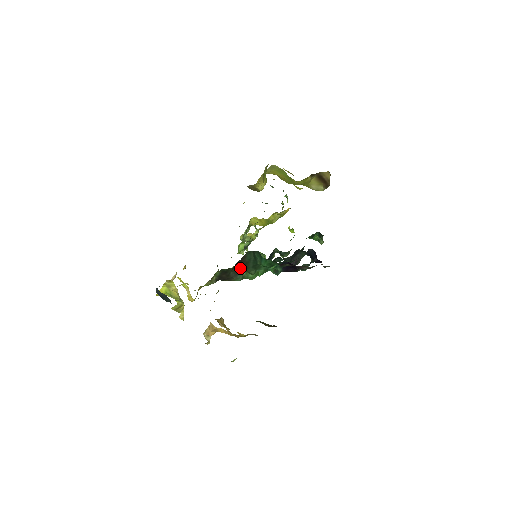
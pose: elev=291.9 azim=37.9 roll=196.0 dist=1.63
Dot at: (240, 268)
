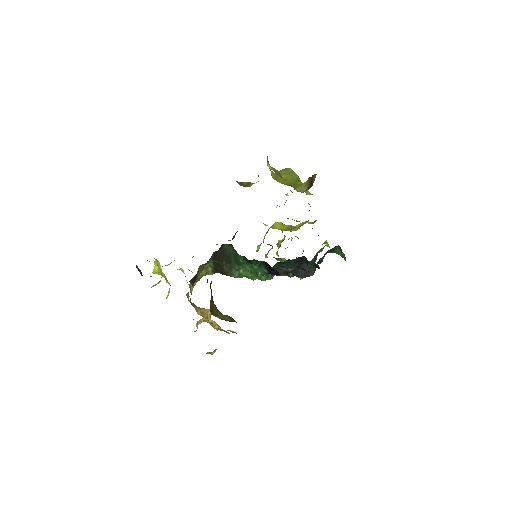
Dot at: (225, 261)
